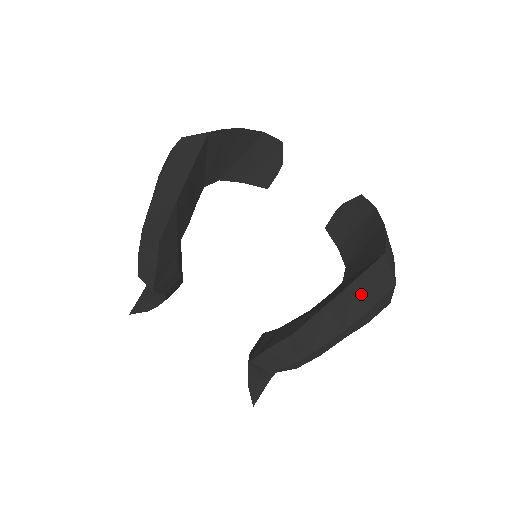
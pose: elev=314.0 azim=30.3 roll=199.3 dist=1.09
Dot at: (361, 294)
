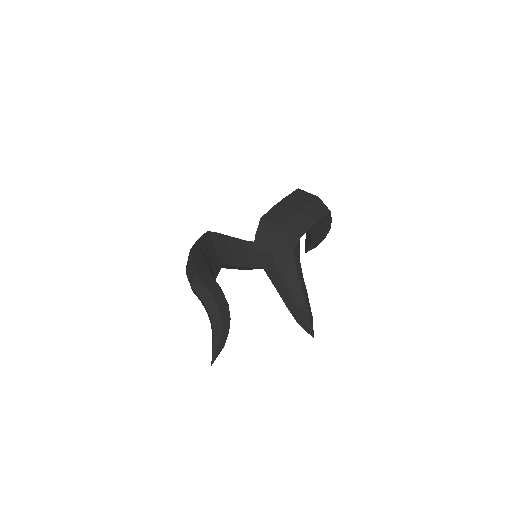
Dot at: (295, 200)
